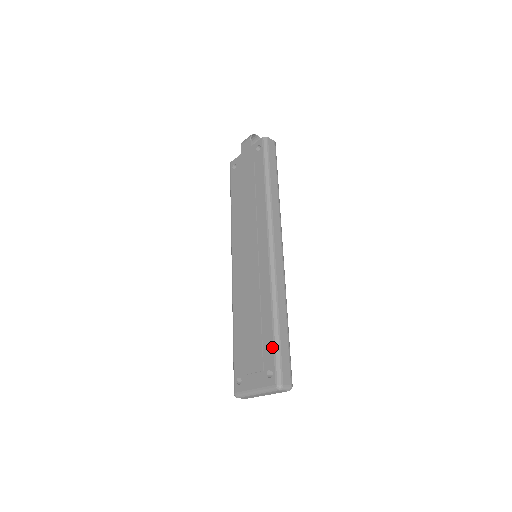
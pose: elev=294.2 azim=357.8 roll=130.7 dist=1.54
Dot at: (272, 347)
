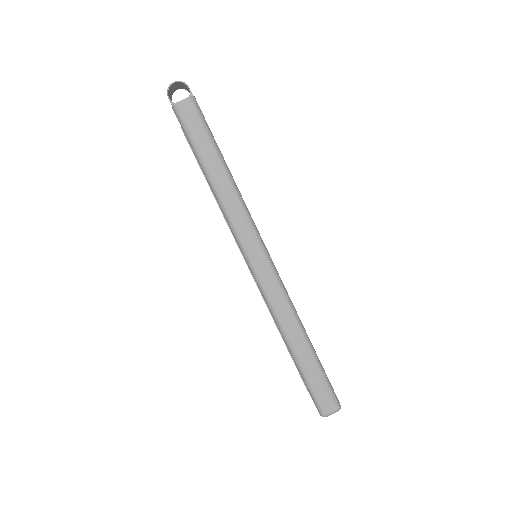
Dot at: occluded
